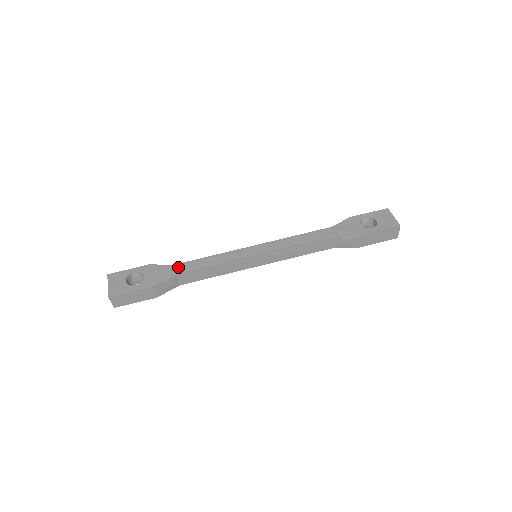
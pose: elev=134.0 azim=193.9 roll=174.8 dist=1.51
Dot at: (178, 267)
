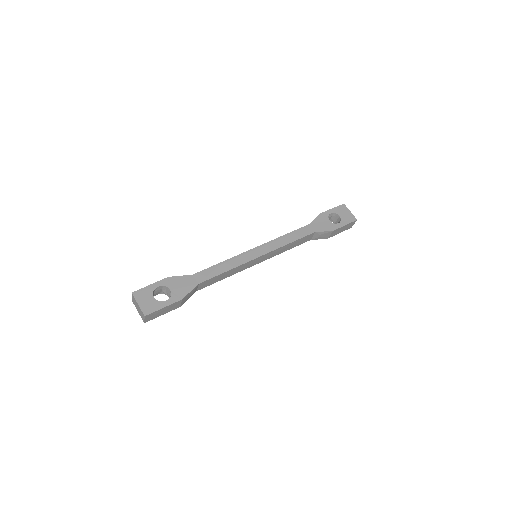
Dot at: (198, 277)
